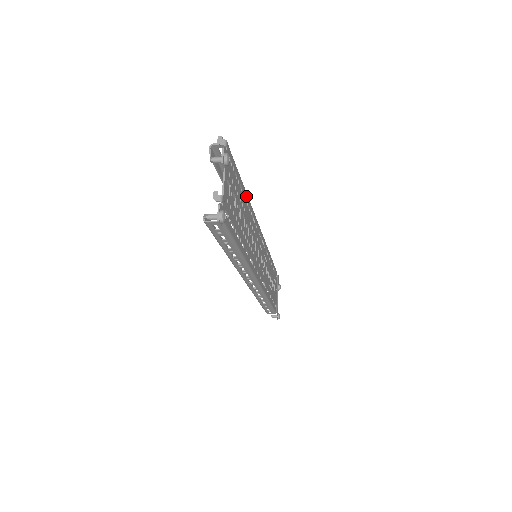
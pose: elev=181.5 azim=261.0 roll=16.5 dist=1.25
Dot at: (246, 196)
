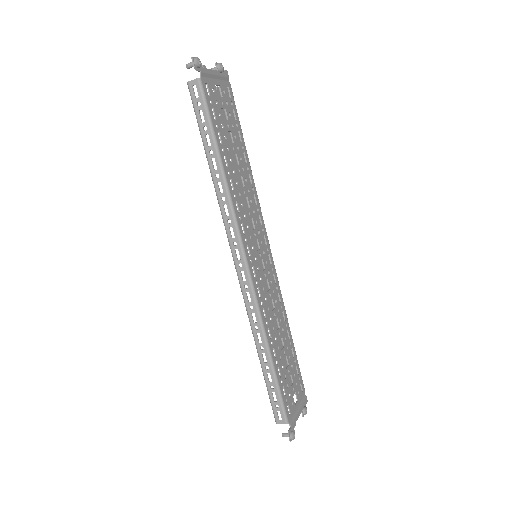
Dot at: (248, 162)
